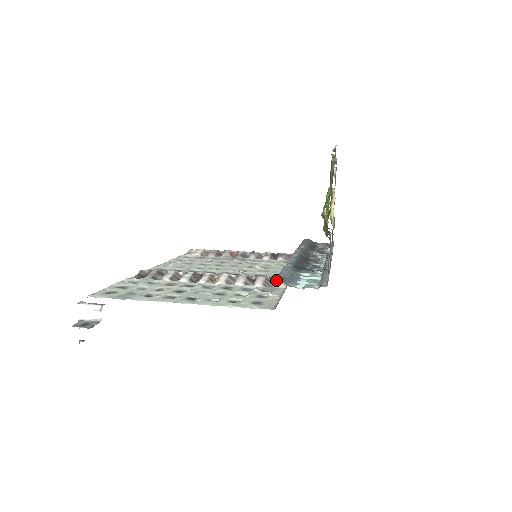
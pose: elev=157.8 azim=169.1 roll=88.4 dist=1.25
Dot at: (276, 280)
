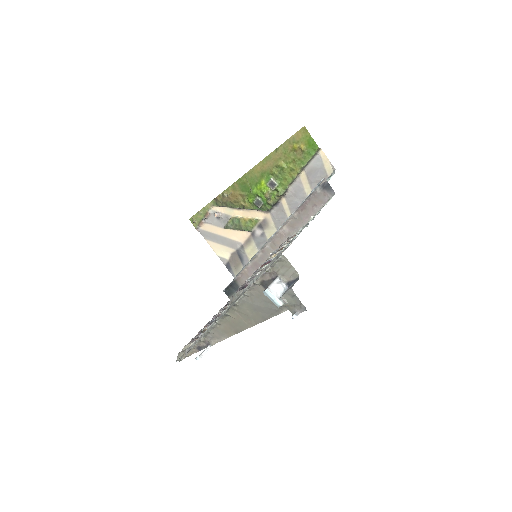
Dot at: occluded
